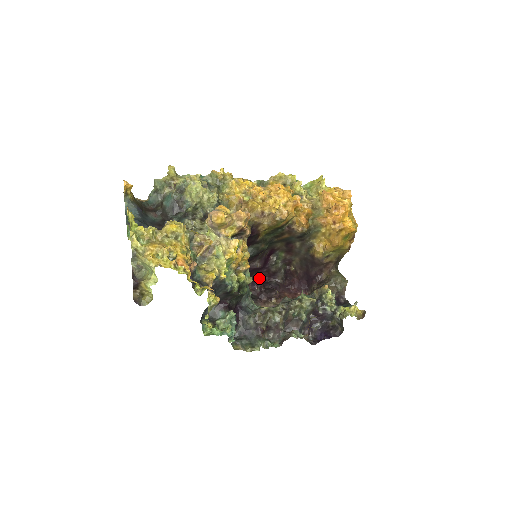
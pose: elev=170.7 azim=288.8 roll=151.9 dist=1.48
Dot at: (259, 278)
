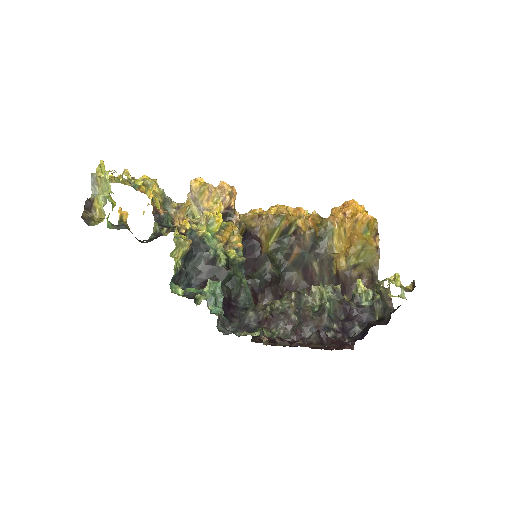
Dot at: occluded
